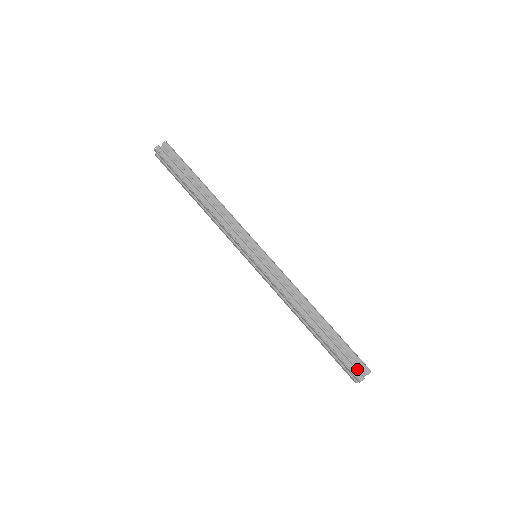
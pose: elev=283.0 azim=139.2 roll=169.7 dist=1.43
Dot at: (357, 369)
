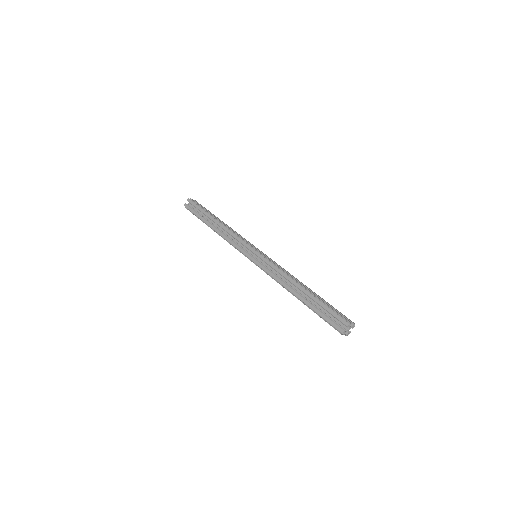
Dot at: (341, 324)
